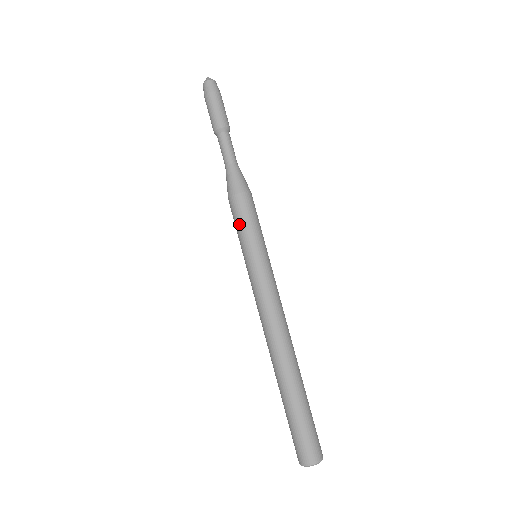
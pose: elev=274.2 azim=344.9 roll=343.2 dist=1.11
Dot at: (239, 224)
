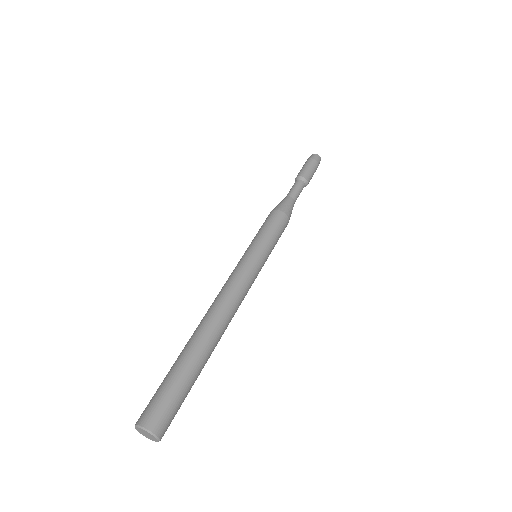
Dot at: occluded
